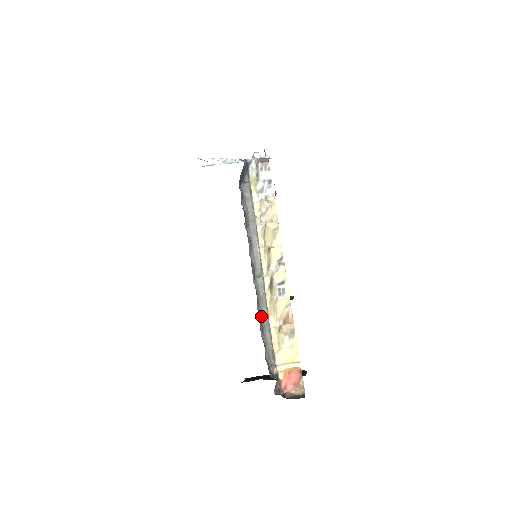
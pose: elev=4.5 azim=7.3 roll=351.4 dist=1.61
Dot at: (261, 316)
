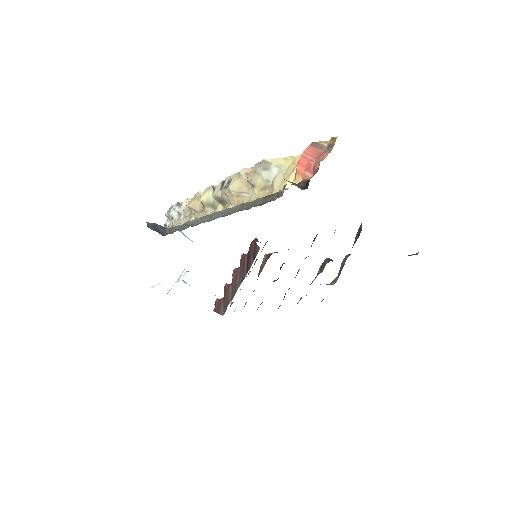
Dot at: occluded
